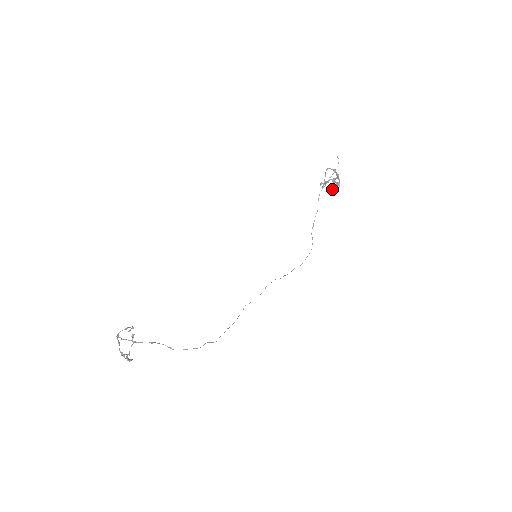
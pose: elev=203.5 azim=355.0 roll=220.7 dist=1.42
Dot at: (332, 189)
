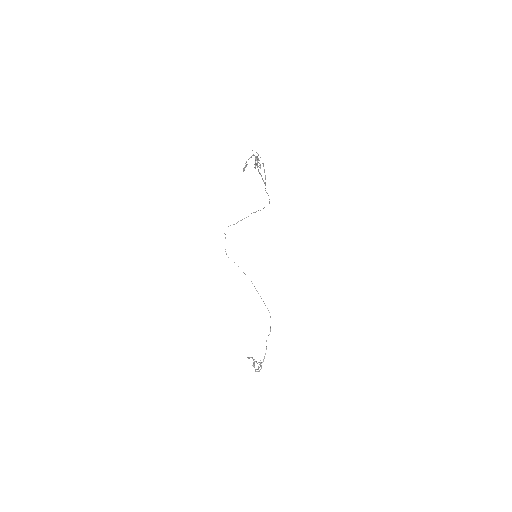
Dot at: (255, 166)
